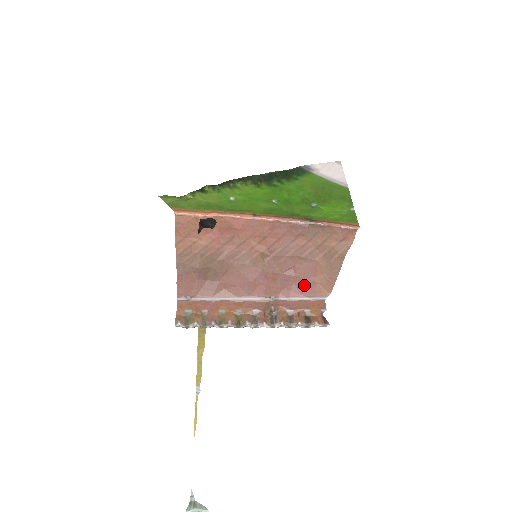
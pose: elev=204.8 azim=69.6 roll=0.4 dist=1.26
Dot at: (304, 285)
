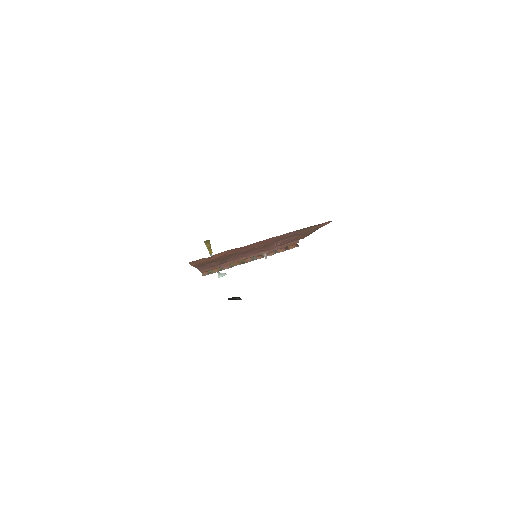
Dot at: (286, 243)
